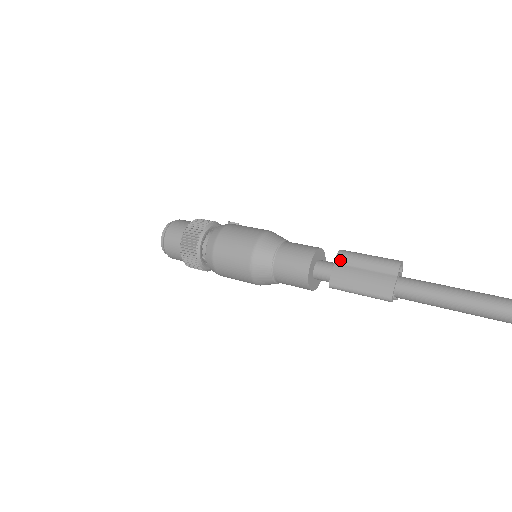
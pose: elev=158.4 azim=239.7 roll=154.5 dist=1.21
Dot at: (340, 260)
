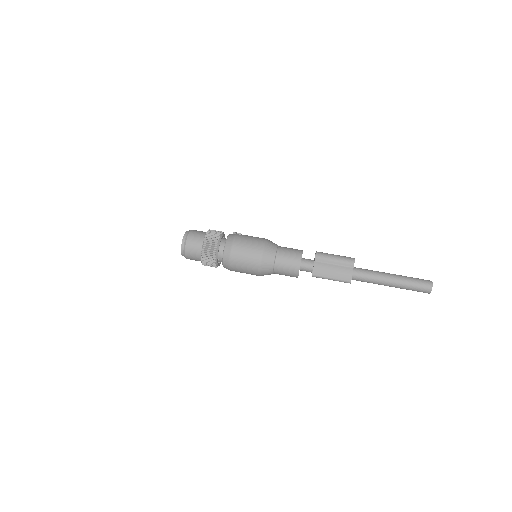
Dot at: (318, 259)
